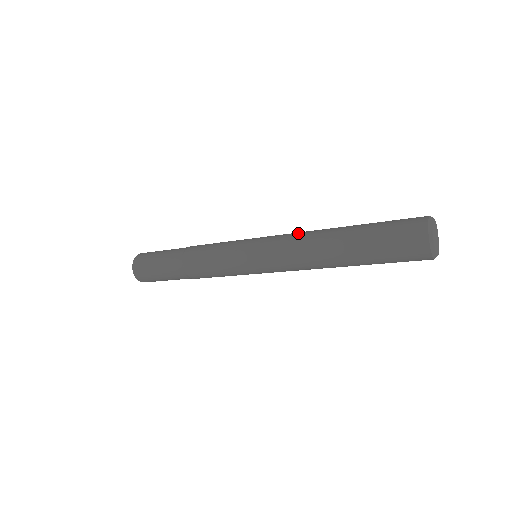
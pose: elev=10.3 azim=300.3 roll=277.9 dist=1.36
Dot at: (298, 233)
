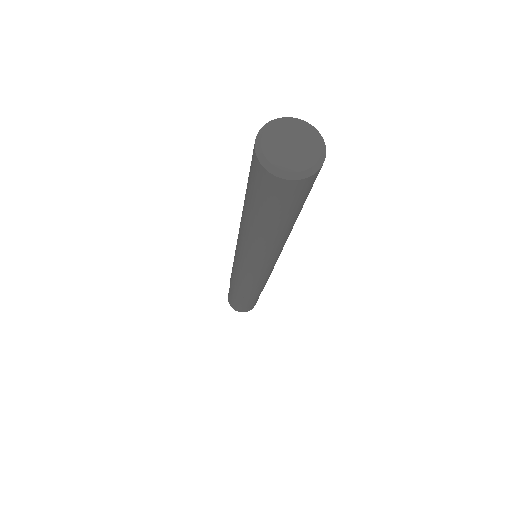
Dot at: occluded
